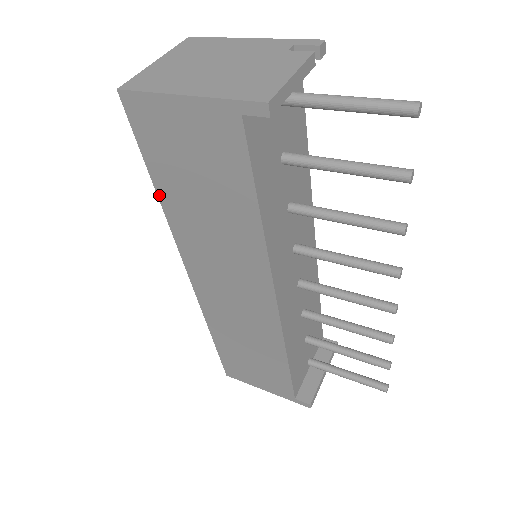
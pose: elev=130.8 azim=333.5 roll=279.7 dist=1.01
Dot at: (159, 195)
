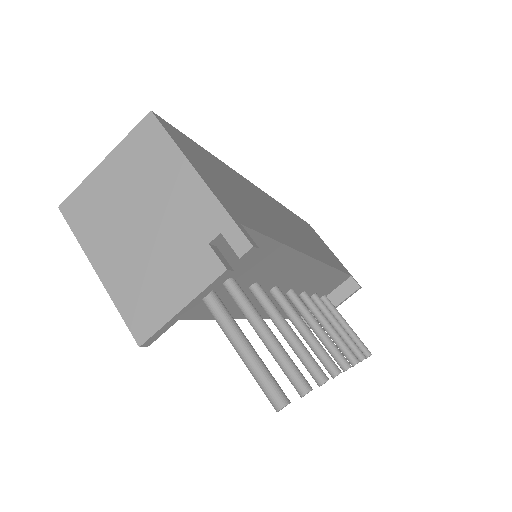
Dot at: occluded
